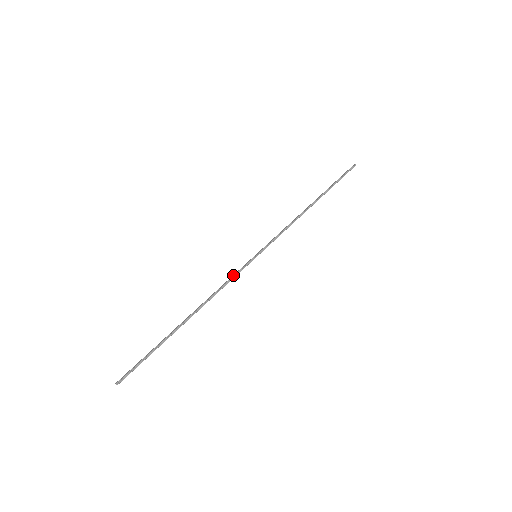
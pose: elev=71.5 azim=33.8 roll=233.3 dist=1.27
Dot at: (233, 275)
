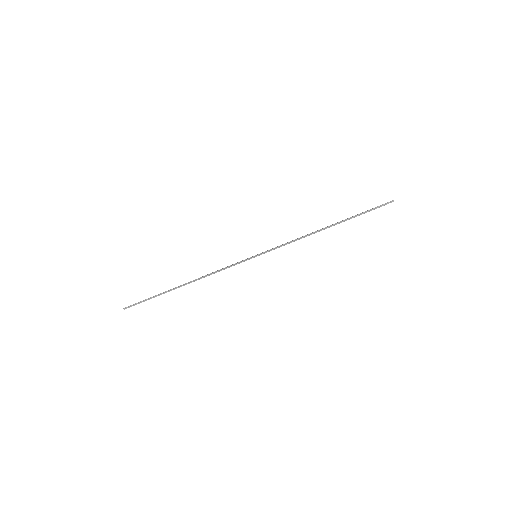
Dot at: (231, 265)
